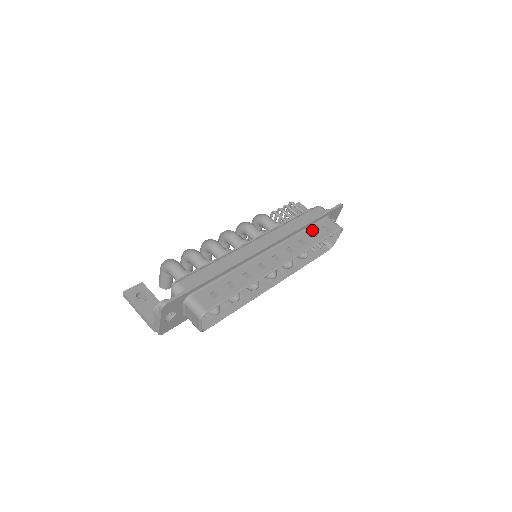
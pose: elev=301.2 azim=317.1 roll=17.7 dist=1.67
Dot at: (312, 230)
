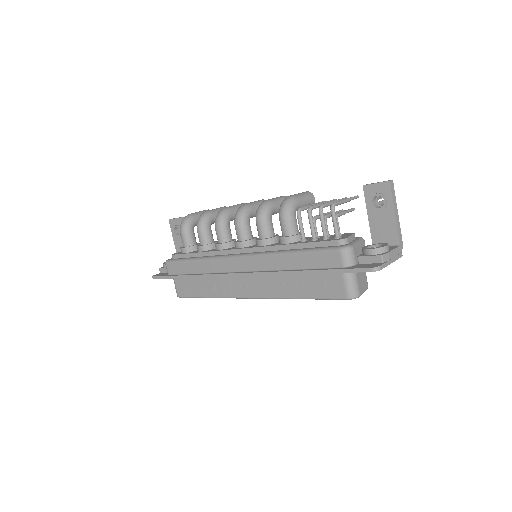
Dot at: (306, 279)
